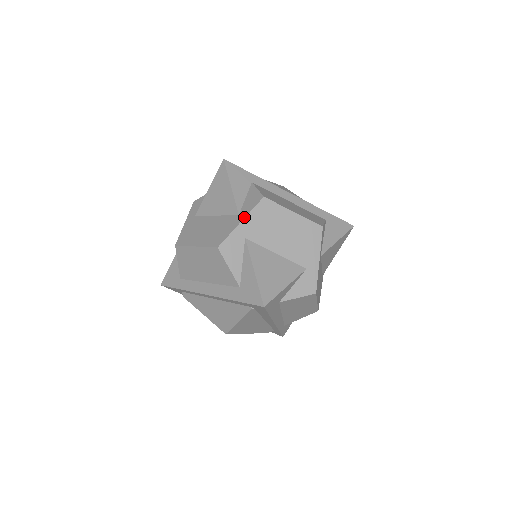
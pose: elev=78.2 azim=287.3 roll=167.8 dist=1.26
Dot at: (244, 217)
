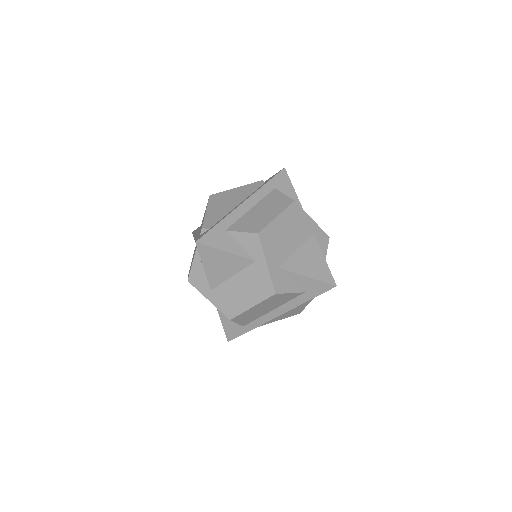
Dot at: (264, 259)
